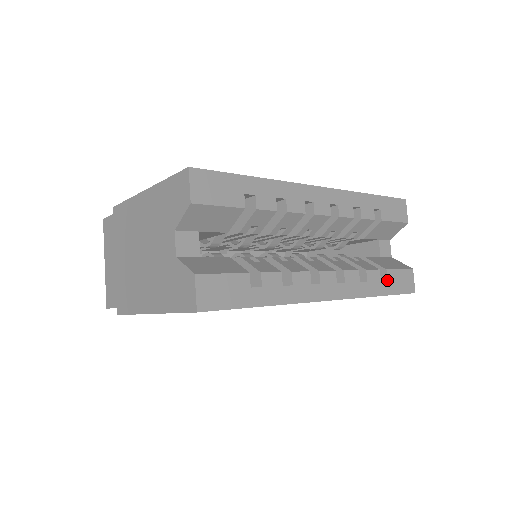
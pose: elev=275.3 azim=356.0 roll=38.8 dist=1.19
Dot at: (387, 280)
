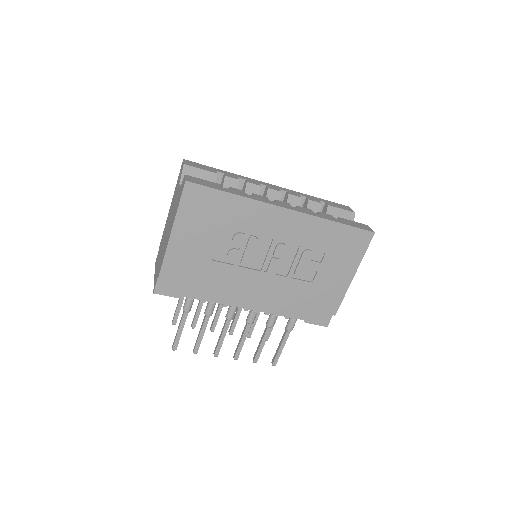
Dot at: (341, 220)
